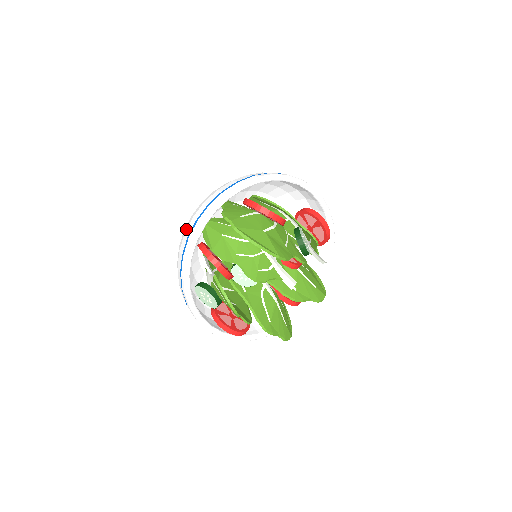
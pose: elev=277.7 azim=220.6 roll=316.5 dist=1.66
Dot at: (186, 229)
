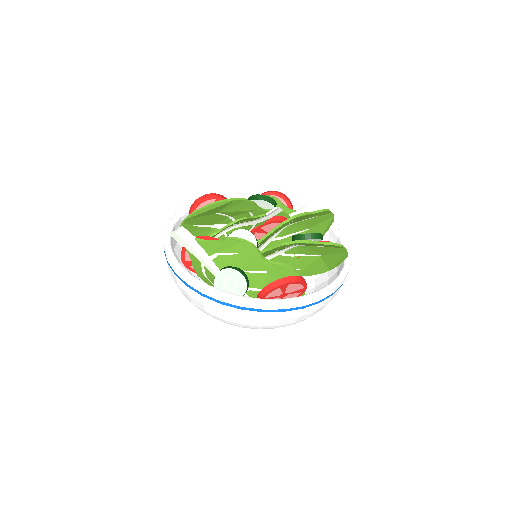
Dot at: occluded
